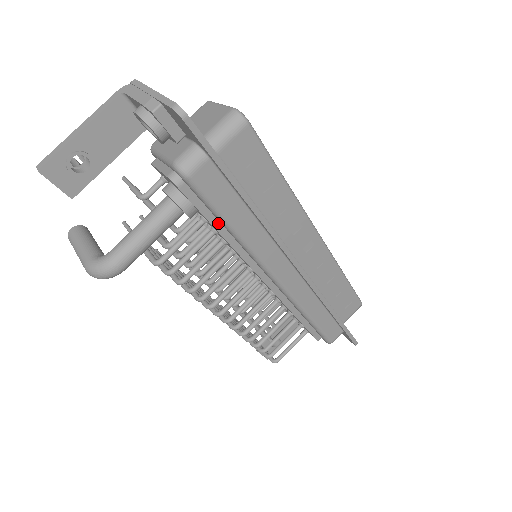
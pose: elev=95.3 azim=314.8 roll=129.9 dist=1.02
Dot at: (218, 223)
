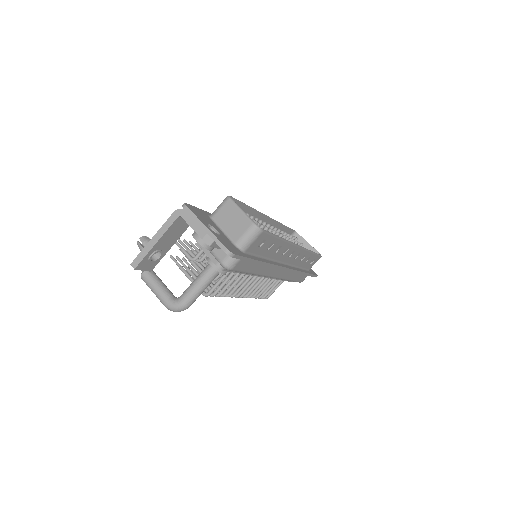
Dot at: occluded
